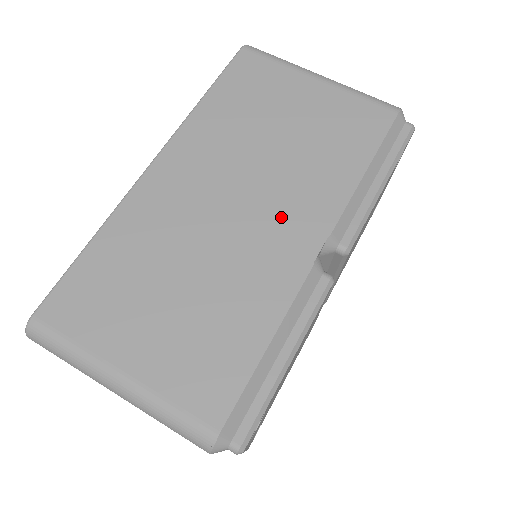
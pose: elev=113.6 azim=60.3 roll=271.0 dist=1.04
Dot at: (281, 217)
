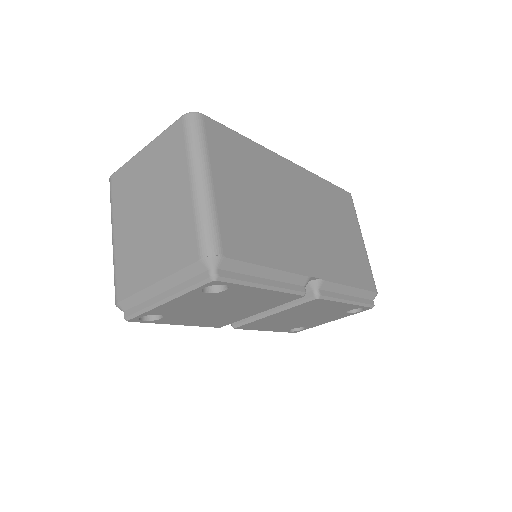
Dot at: (314, 247)
